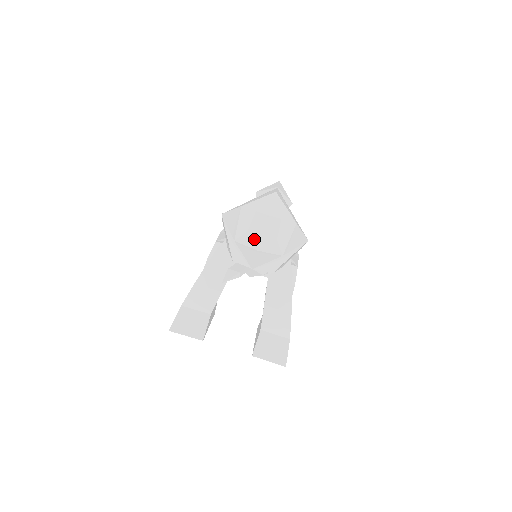
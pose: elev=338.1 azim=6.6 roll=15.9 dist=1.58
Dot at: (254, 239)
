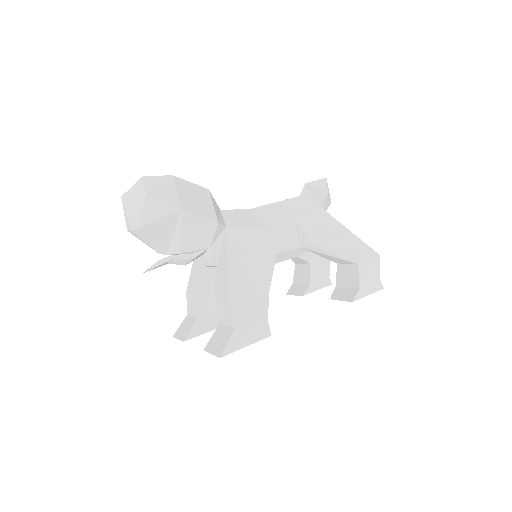
Dot at: (128, 222)
